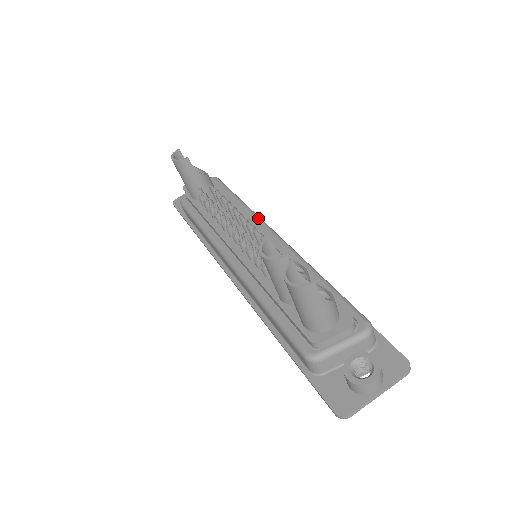
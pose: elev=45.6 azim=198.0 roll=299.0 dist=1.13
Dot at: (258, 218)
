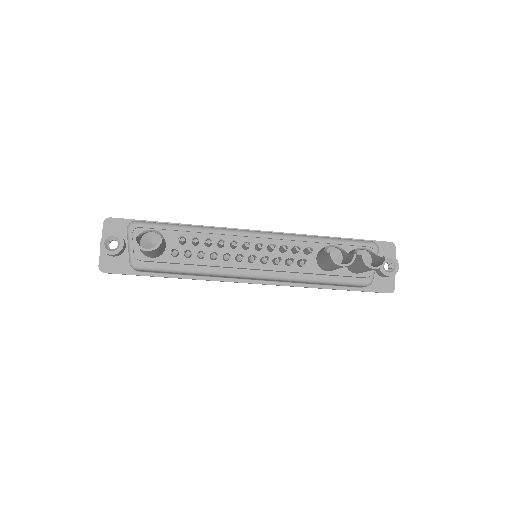
Dot at: (233, 231)
